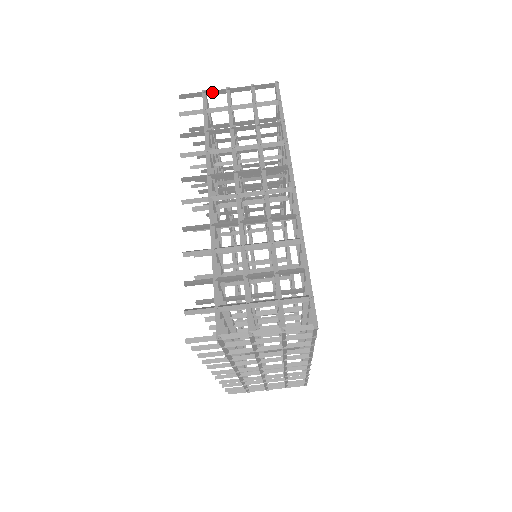
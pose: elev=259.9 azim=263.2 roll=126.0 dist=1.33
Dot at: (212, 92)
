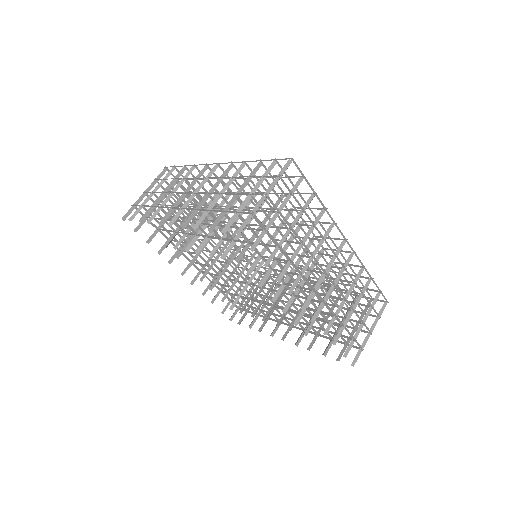
Dot at: (137, 201)
